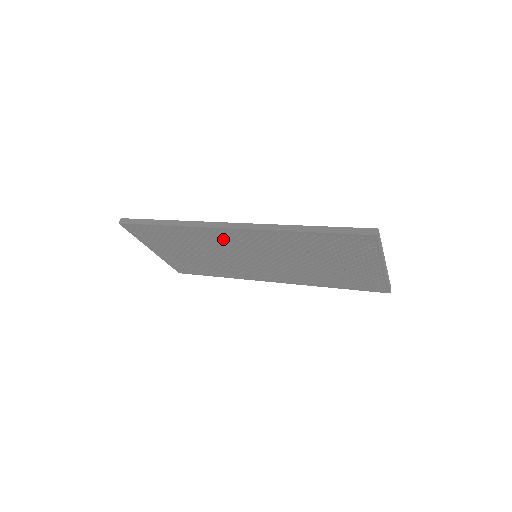
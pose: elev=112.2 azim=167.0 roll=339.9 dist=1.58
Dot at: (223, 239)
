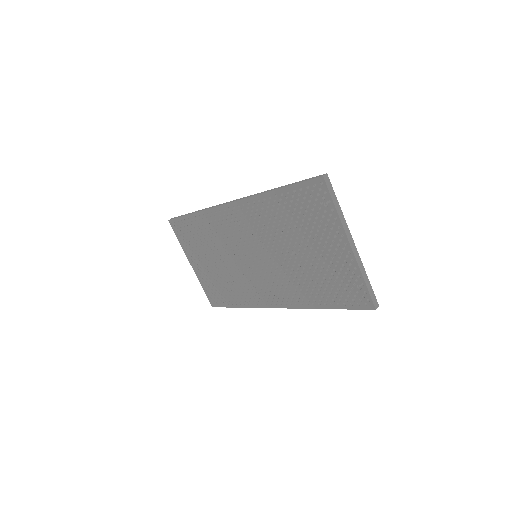
Dot at: (228, 225)
